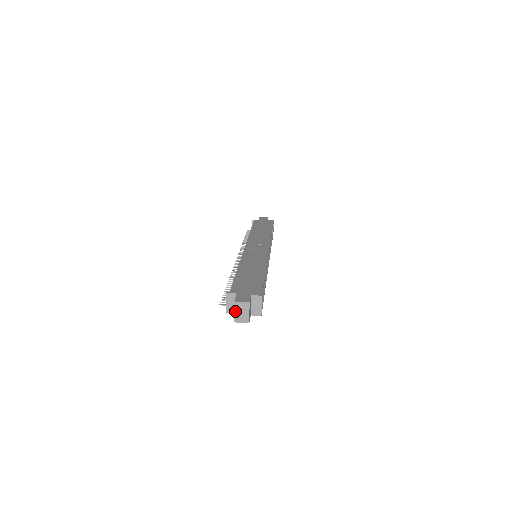
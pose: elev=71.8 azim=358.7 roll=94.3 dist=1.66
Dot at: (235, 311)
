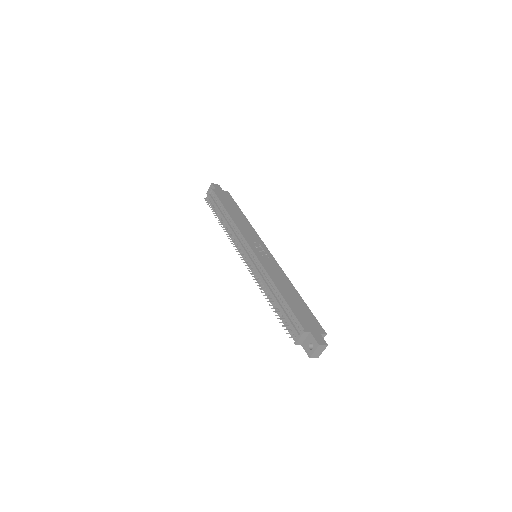
Dot at: (315, 351)
